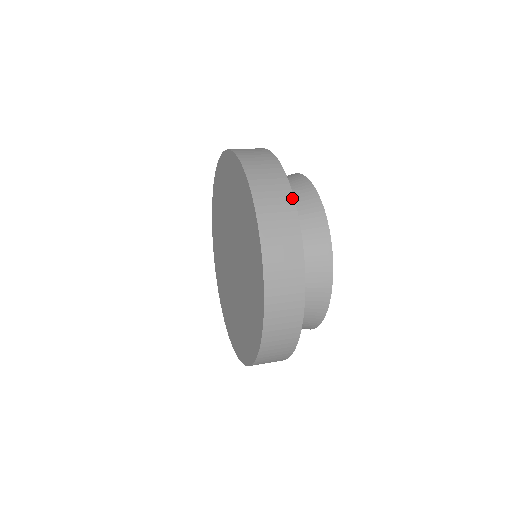
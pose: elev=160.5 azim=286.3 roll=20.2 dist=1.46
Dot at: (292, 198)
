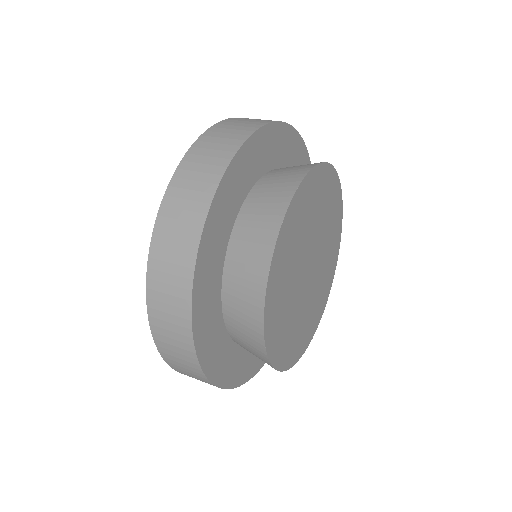
Dot at: (220, 177)
